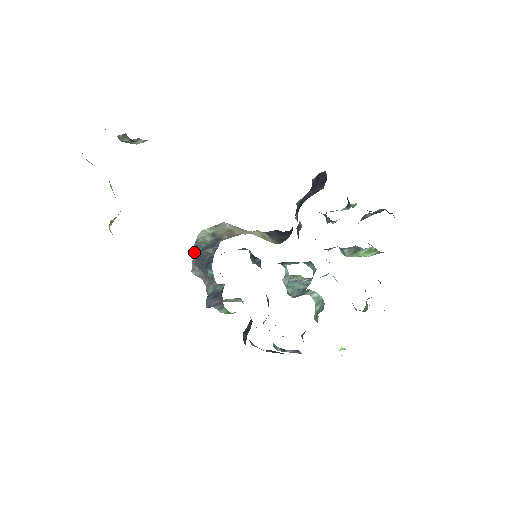
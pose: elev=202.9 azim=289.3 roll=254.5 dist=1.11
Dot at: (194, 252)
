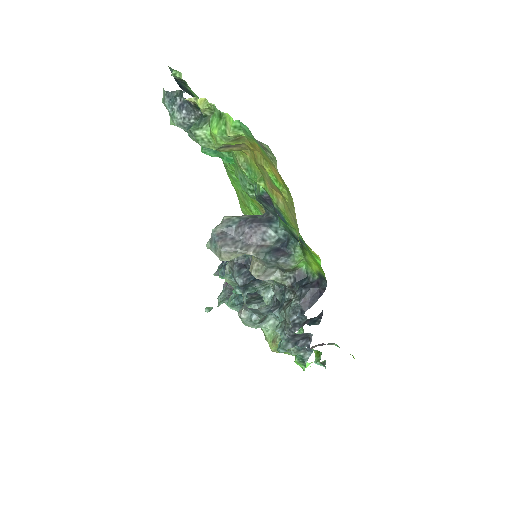
Dot at: (221, 231)
